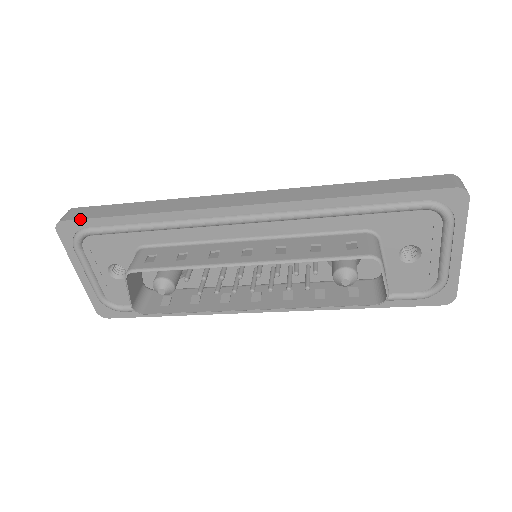
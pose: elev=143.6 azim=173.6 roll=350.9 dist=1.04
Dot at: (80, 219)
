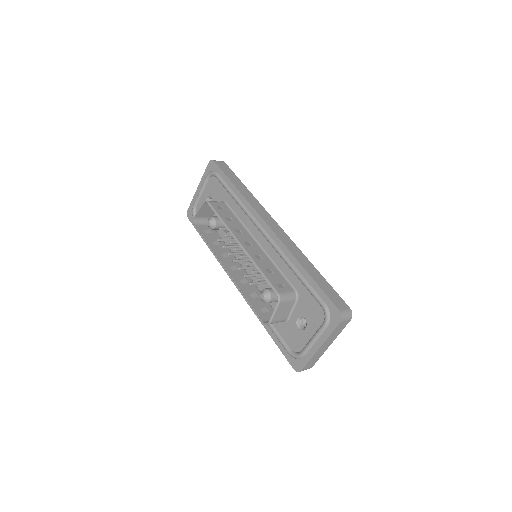
Dot at: (219, 167)
